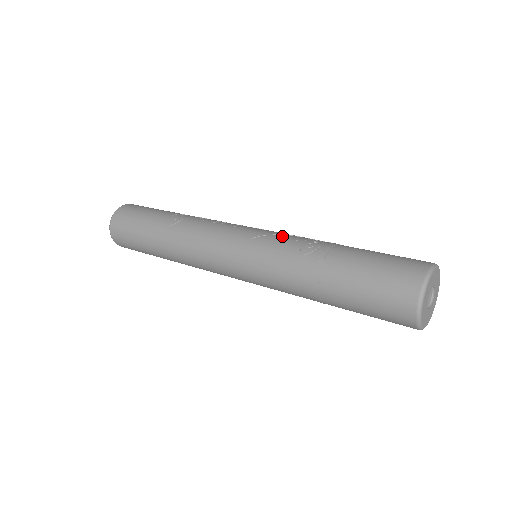
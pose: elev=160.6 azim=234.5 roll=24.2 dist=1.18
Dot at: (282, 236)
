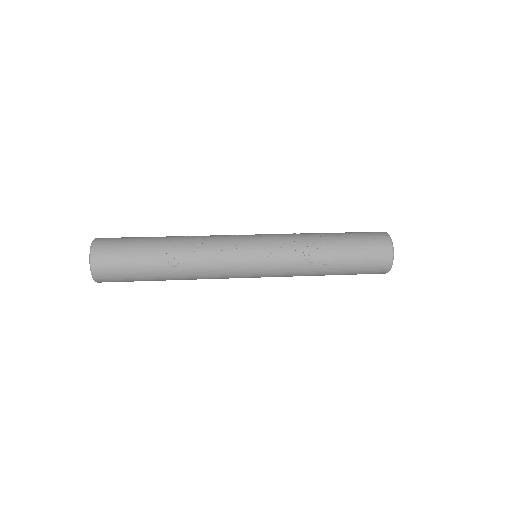
Dot at: (284, 250)
